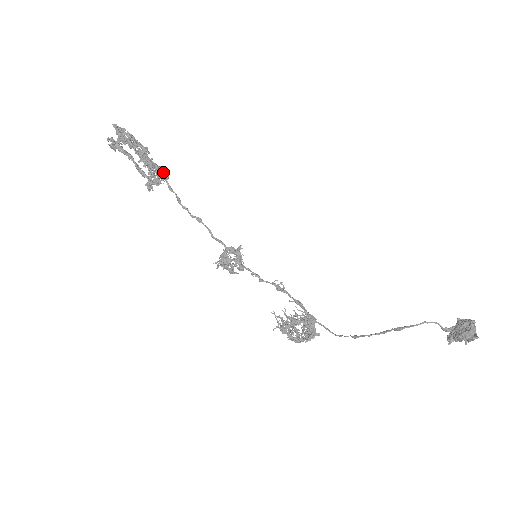
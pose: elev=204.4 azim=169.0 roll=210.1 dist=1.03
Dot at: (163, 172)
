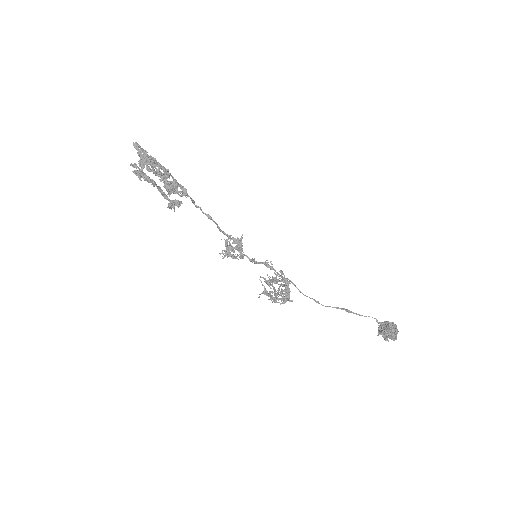
Dot at: (183, 192)
